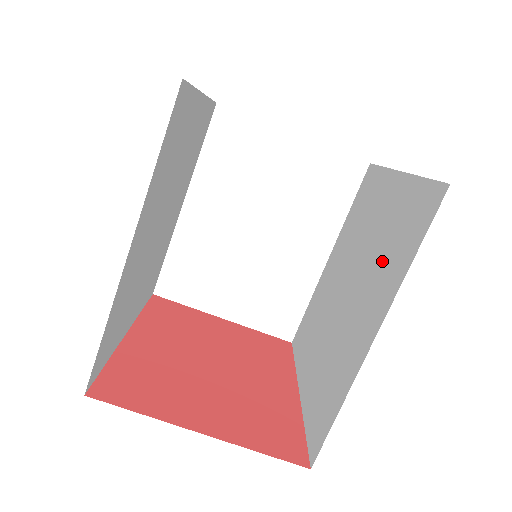
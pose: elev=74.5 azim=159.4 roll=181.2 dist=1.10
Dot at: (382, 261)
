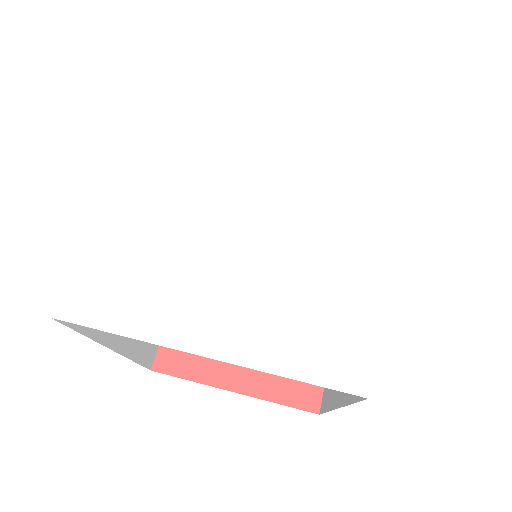
Dot at: occluded
